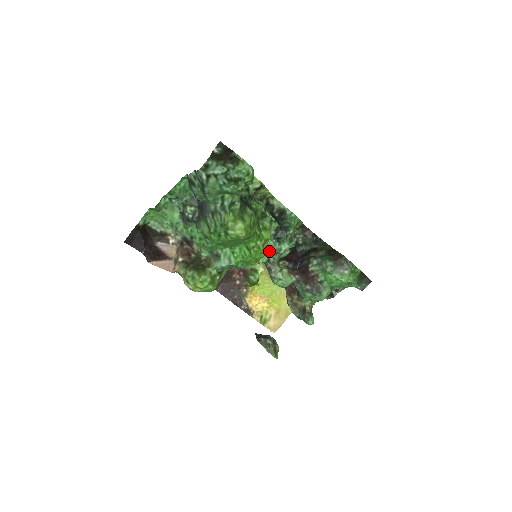
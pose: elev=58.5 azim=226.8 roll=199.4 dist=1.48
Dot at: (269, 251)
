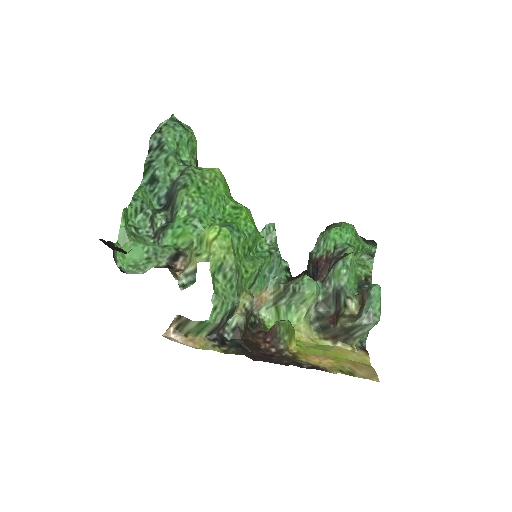
Dot at: (262, 238)
